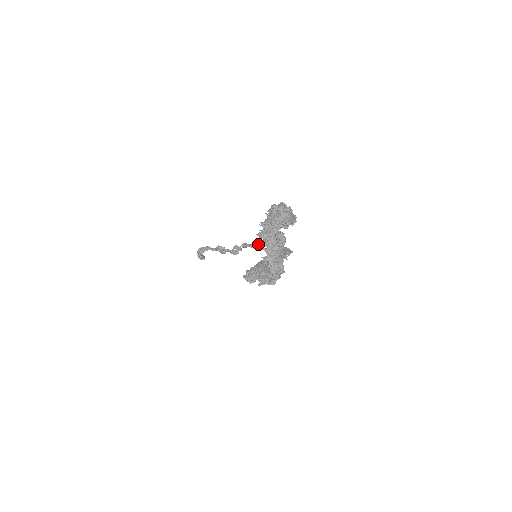
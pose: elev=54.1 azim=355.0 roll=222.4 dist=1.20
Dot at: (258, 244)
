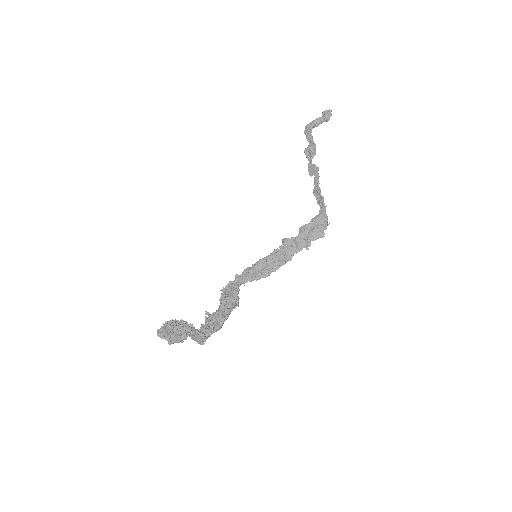
Dot at: (314, 193)
